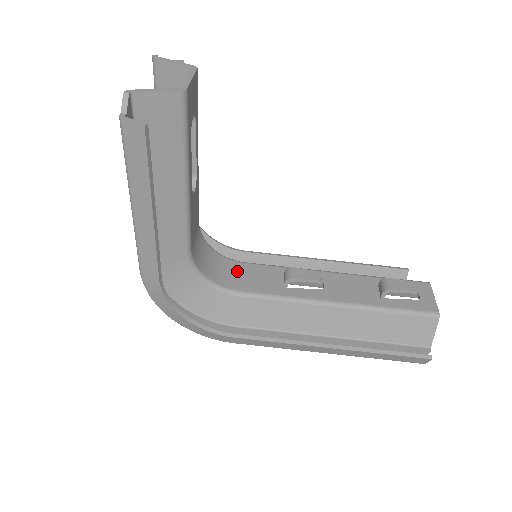
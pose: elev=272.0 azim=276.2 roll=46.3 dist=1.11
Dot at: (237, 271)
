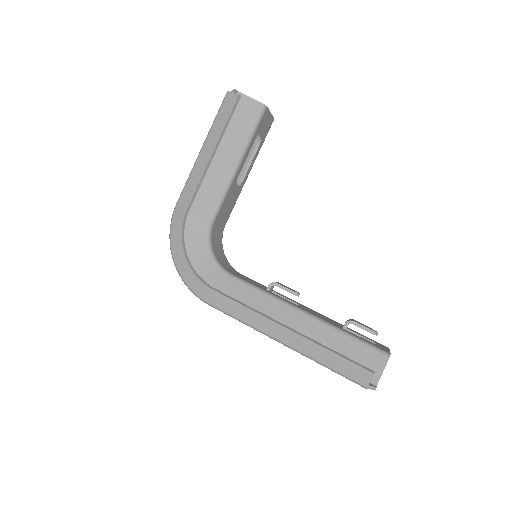
Dot at: (235, 271)
